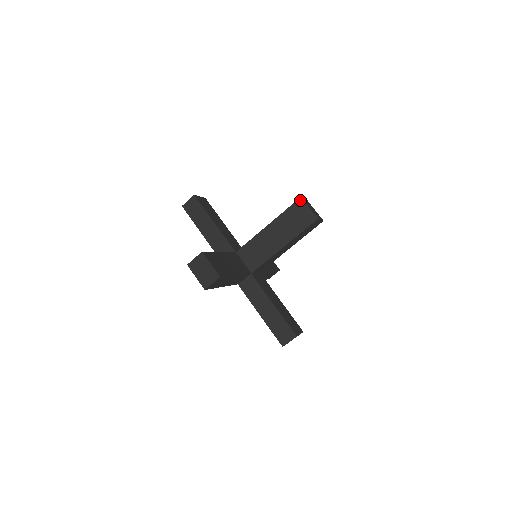
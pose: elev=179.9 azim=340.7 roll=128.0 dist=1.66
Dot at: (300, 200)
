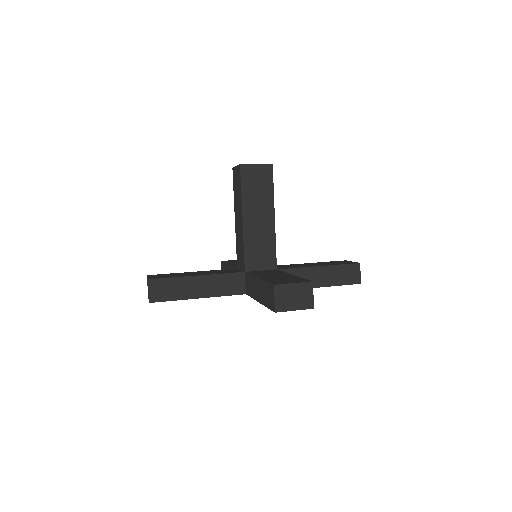
Dot at: (242, 167)
